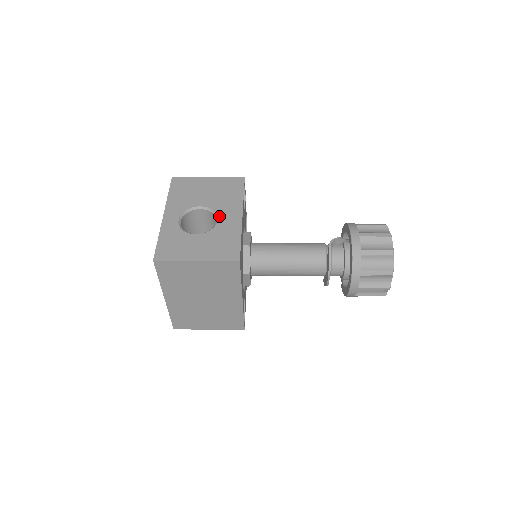
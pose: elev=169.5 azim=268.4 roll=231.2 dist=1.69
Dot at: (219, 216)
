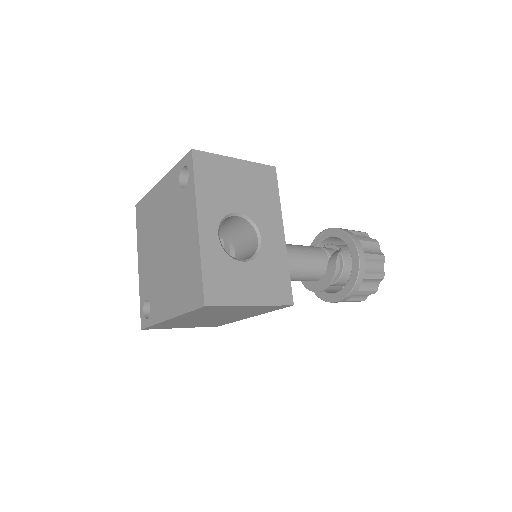
Dot at: (262, 232)
